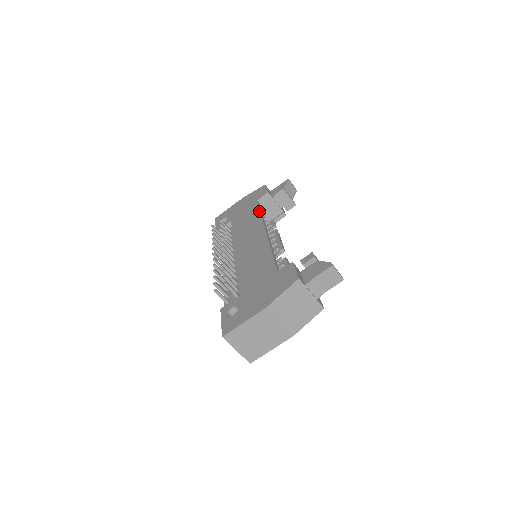
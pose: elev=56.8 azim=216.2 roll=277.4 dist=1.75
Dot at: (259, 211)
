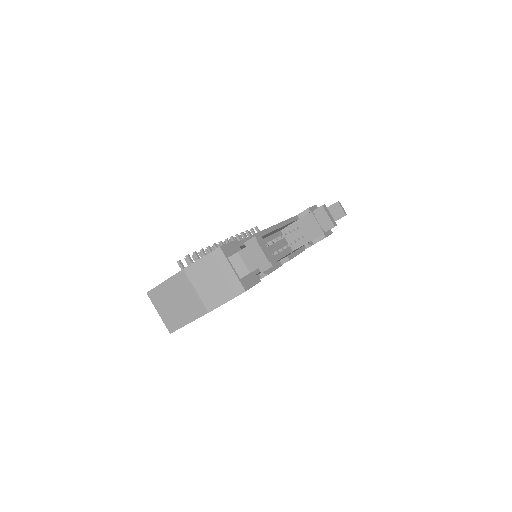
Dot at: (285, 220)
